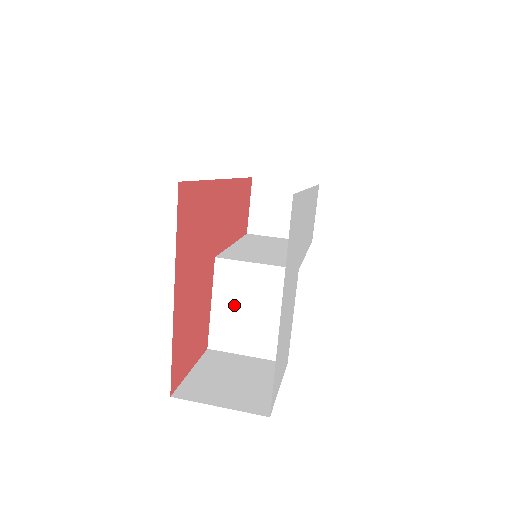
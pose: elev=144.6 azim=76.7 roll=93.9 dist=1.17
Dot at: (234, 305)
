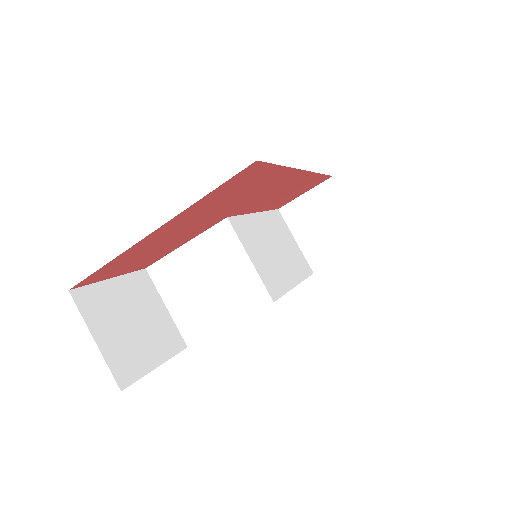
Dot at: (199, 265)
